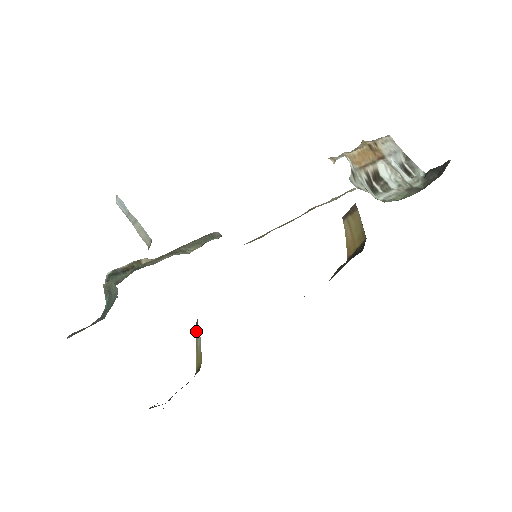
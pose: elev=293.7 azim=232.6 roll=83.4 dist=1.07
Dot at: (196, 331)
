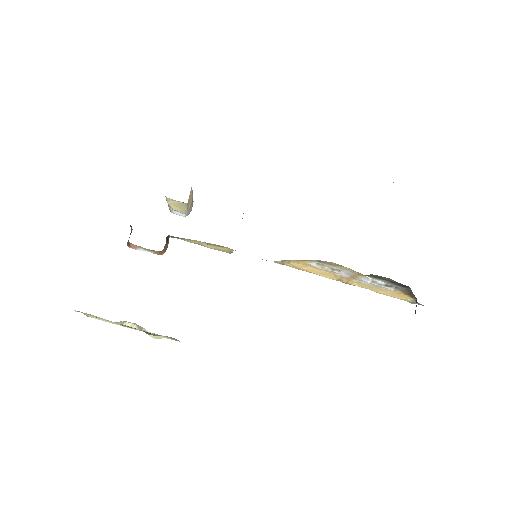
Dot at: occluded
